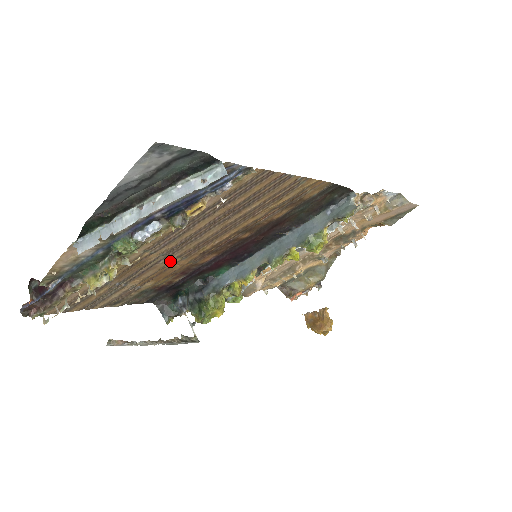
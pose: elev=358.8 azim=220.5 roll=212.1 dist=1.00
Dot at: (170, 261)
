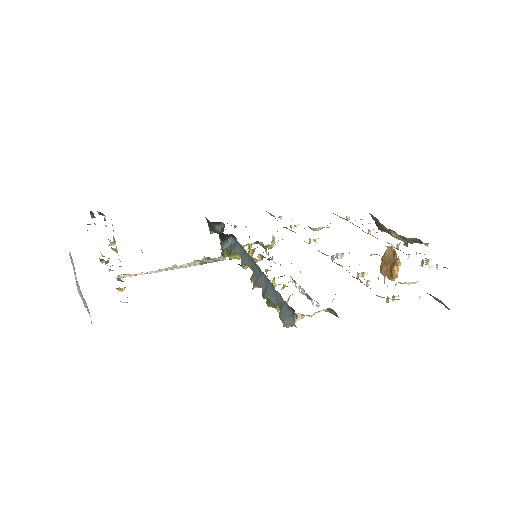
Dot at: occluded
